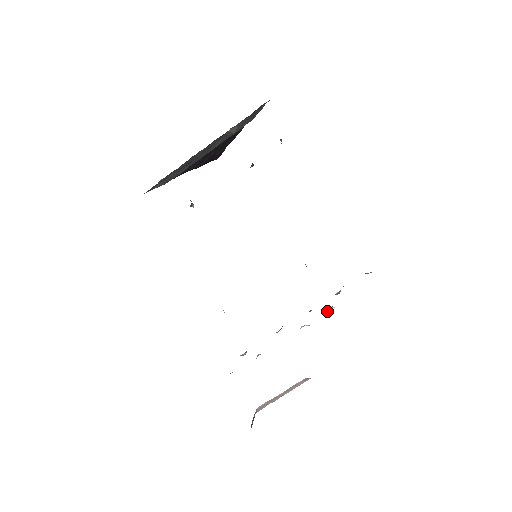
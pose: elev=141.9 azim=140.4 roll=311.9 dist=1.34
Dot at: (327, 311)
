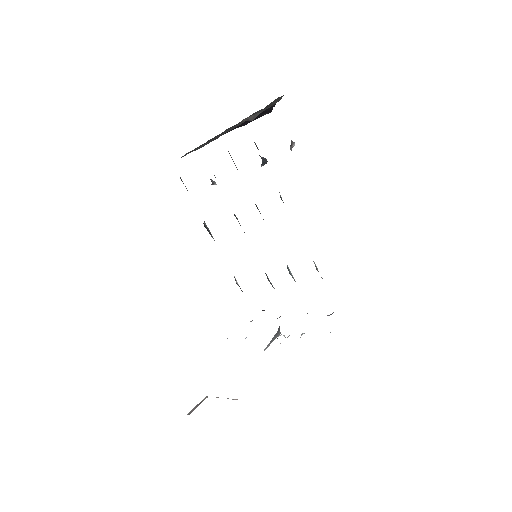
Dot at: (302, 334)
